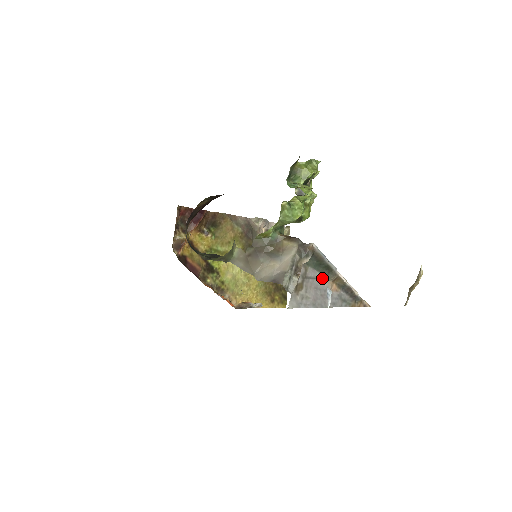
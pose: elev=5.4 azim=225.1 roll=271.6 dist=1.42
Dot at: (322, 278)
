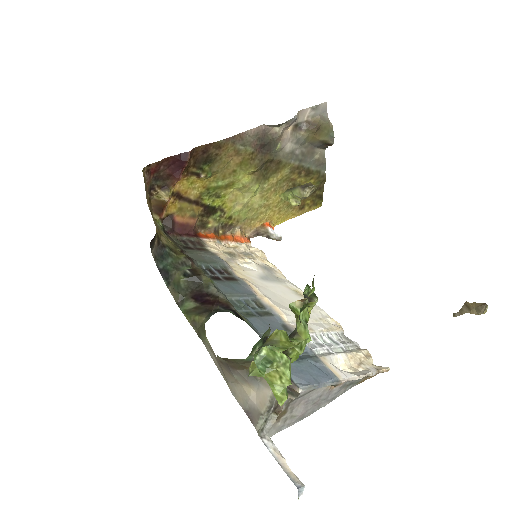
Dot at: occluded
